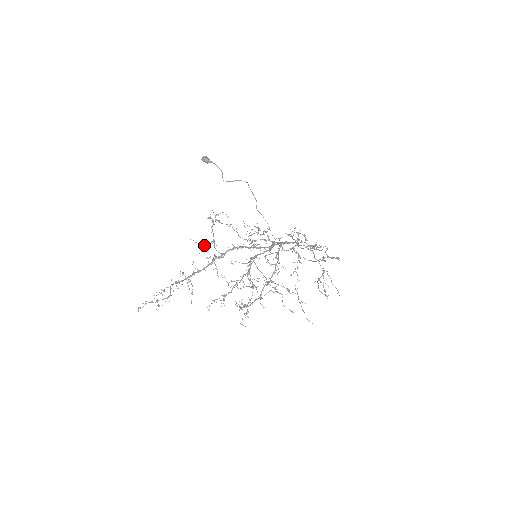
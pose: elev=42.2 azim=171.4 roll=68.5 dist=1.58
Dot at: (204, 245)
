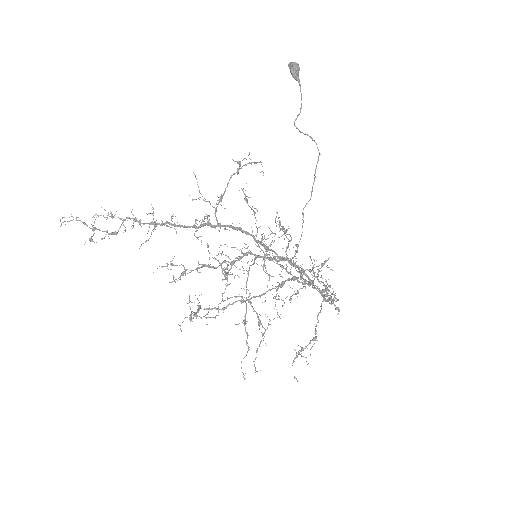
Dot at: occluded
